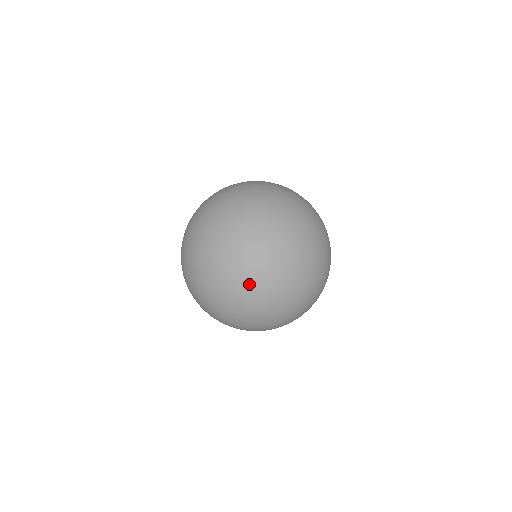
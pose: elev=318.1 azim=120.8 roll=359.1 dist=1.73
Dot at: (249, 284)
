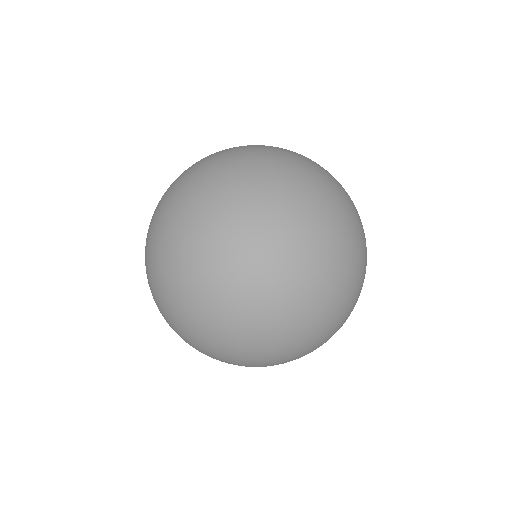
Dot at: (249, 257)
